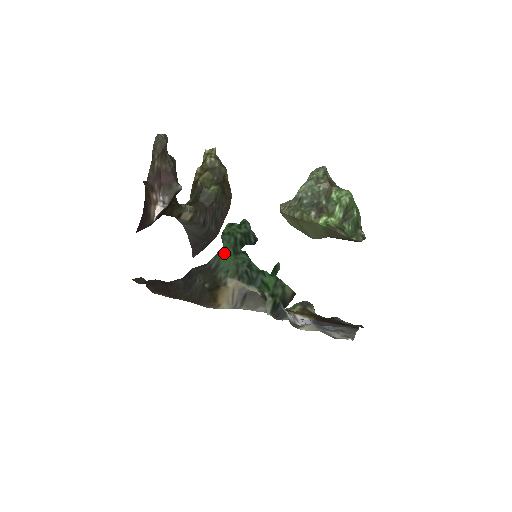
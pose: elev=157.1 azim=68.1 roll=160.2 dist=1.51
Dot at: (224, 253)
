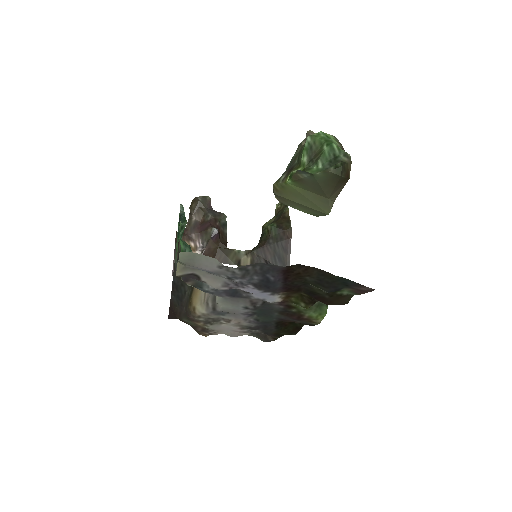
Dot at: occluded
